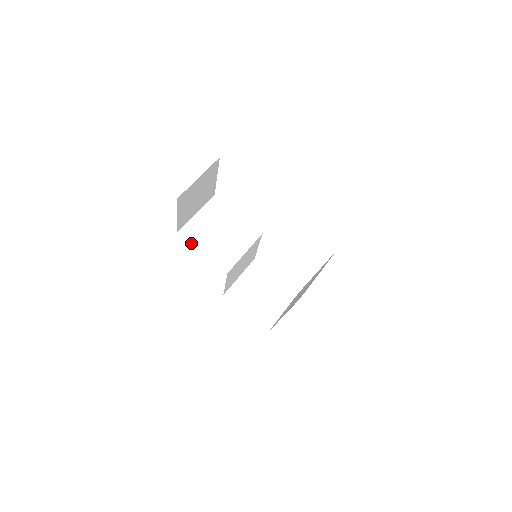
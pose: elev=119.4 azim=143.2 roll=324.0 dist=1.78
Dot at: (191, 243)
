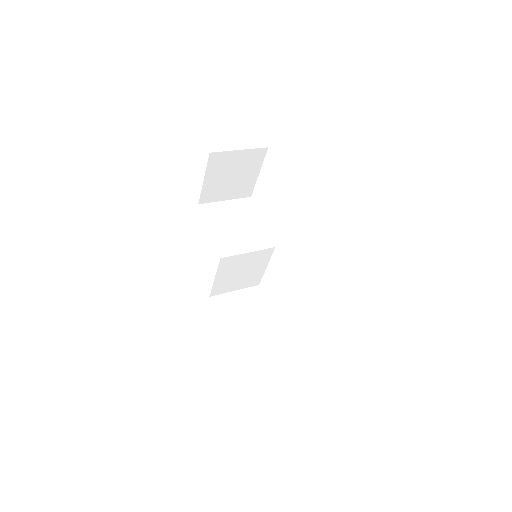
Dot at: (205, 218)
